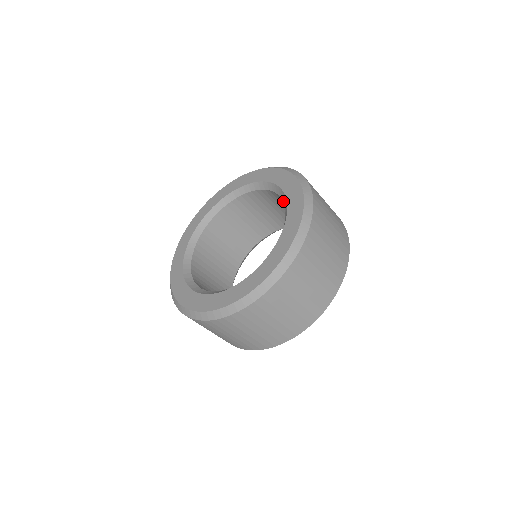
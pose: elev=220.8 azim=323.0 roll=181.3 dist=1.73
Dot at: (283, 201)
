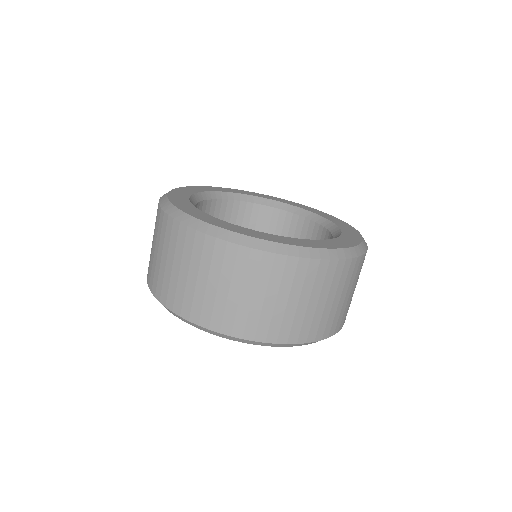
Dot at: (315, 220)
